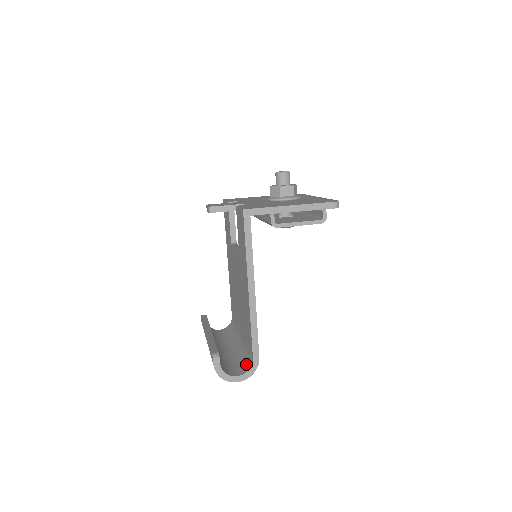
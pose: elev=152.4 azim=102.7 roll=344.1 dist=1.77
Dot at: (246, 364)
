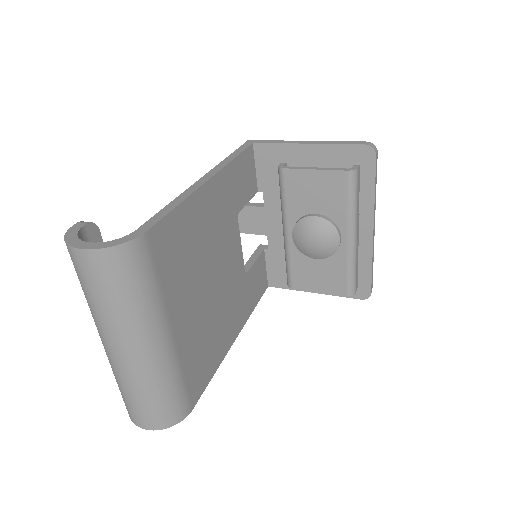
Dot at: occluded
